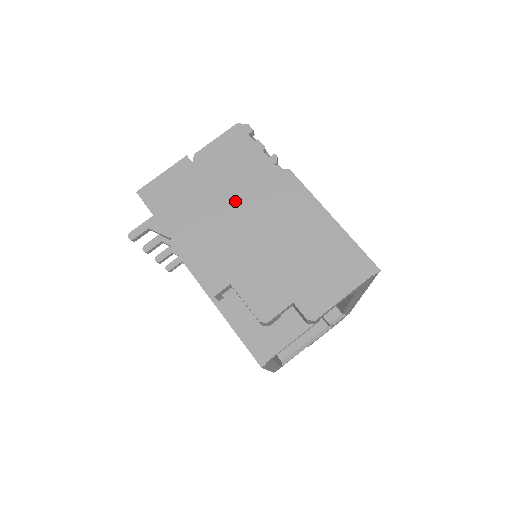
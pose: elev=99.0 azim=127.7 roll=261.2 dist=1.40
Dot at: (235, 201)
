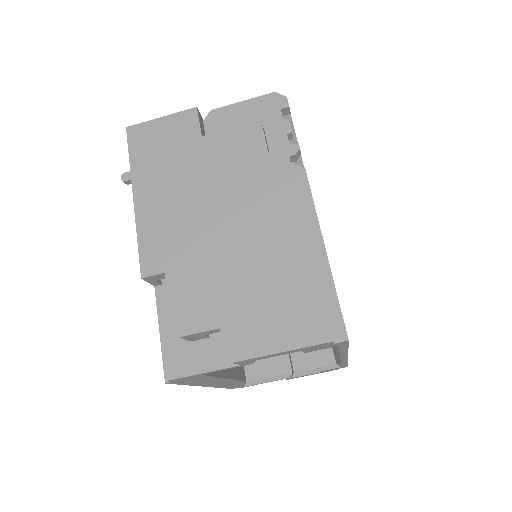
Dot at: (220, 180)
